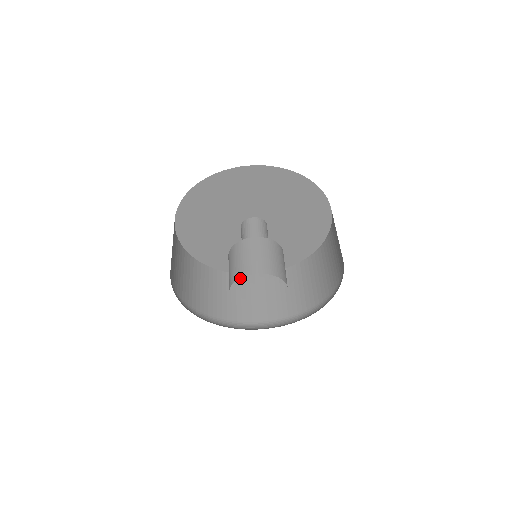
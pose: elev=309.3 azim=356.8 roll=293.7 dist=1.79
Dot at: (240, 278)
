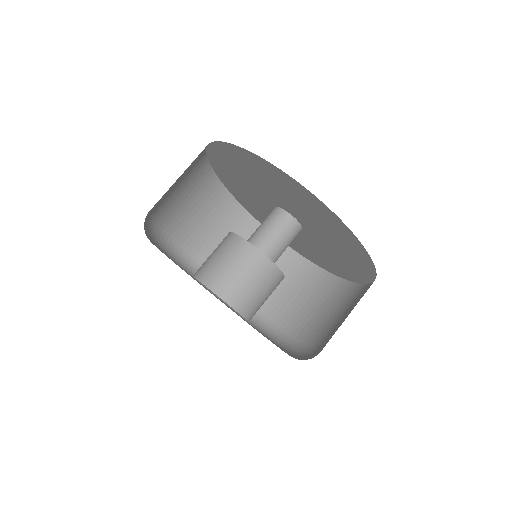
Dot at: (212, 180)
